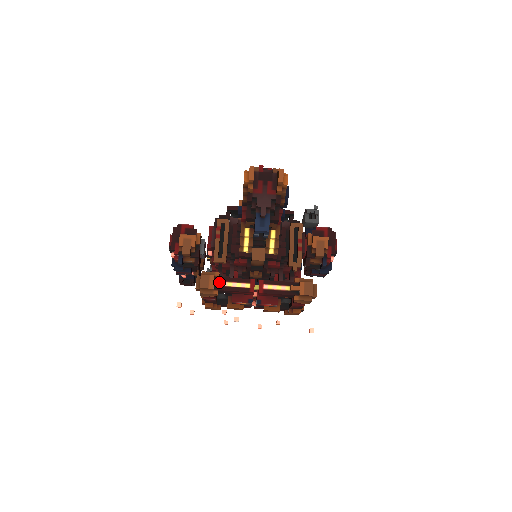
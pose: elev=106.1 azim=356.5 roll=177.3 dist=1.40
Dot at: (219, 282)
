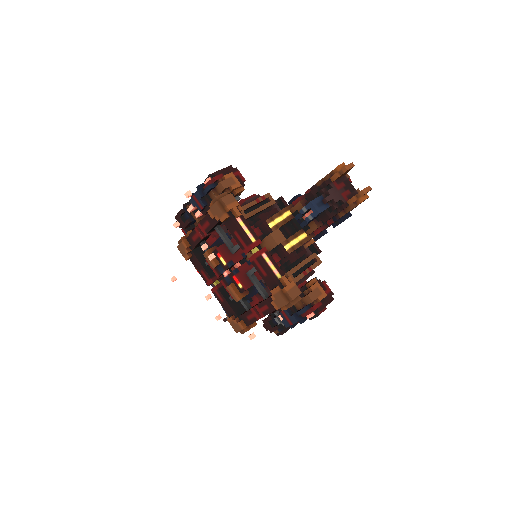
Dot at: (238, 212)
